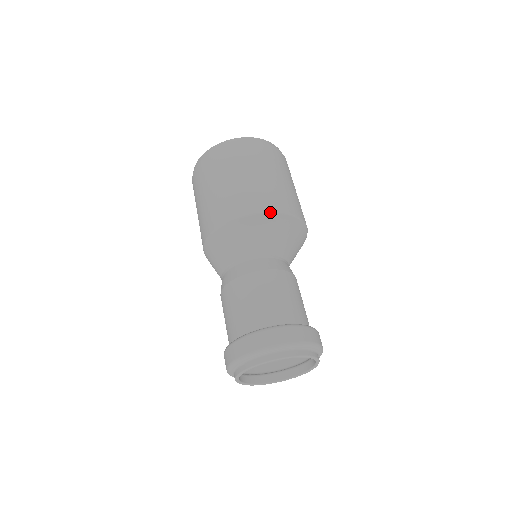
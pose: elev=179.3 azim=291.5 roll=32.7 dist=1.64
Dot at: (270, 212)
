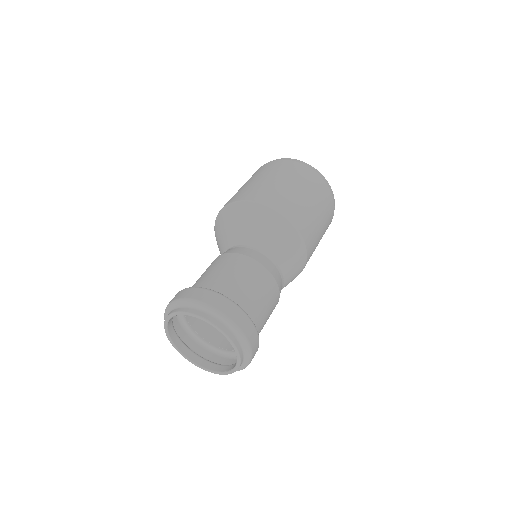
Dot at: (243, 201)
